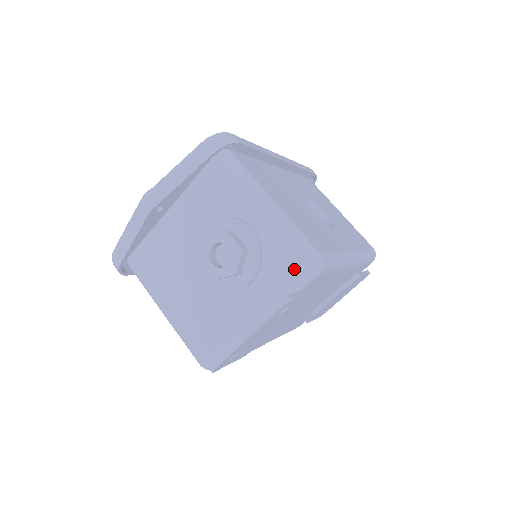
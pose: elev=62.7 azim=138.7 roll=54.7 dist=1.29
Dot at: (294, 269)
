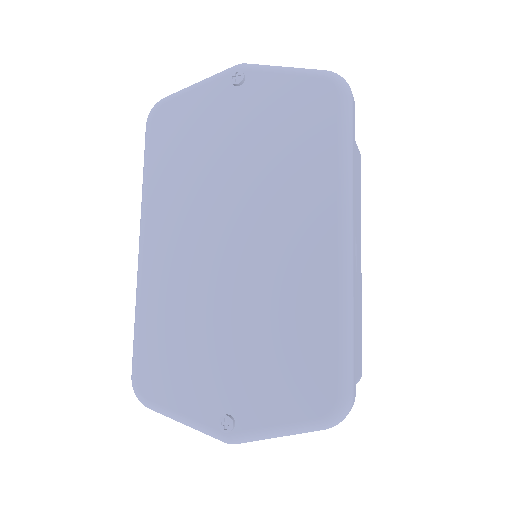
Dot at: occluded
